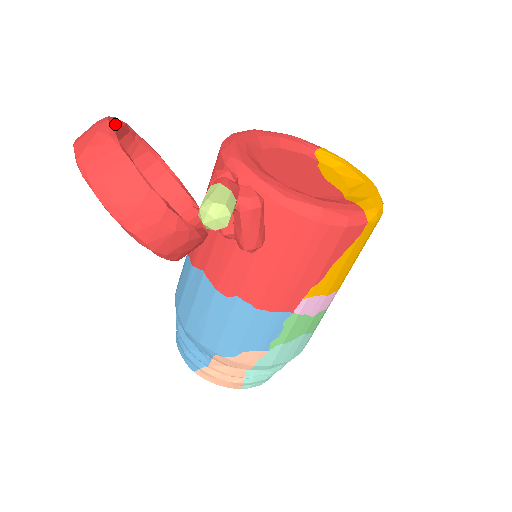
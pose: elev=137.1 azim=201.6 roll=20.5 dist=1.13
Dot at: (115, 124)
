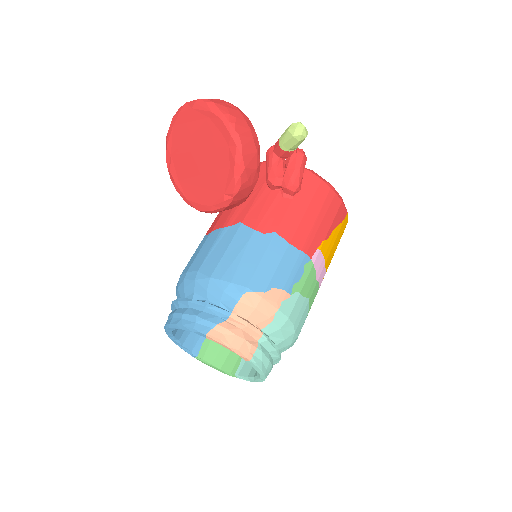
Dot at: occluded
